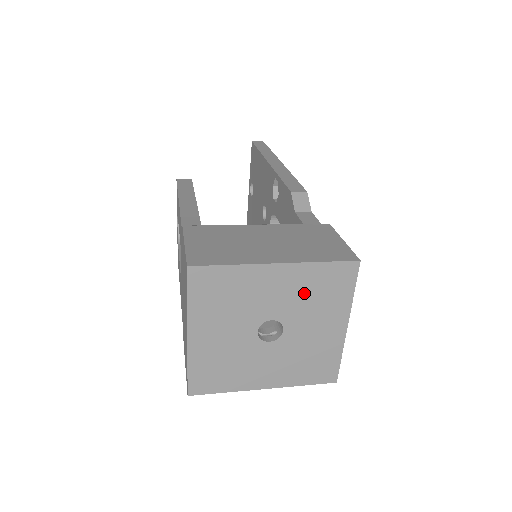
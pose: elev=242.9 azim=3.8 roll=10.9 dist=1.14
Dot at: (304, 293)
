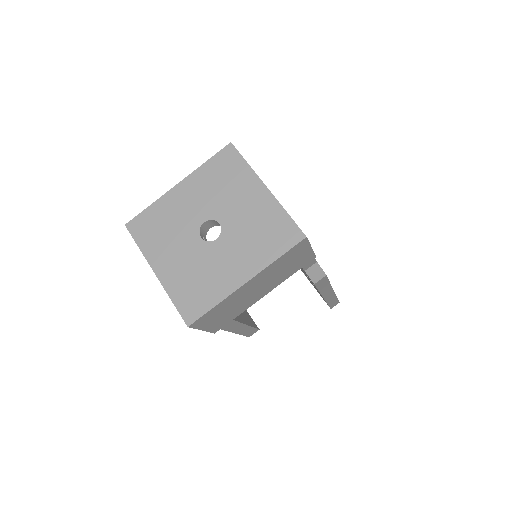
Dot at: (211, 189)
